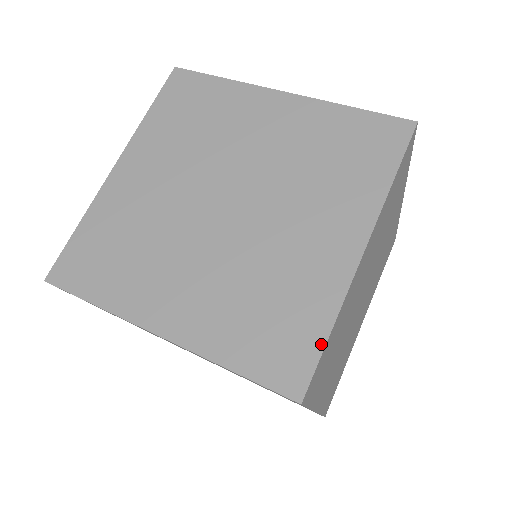
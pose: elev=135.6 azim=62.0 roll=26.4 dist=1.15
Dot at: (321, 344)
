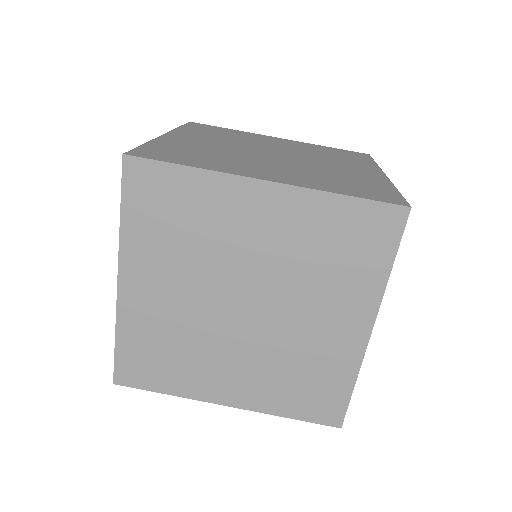
Dot at: (348, 396)
